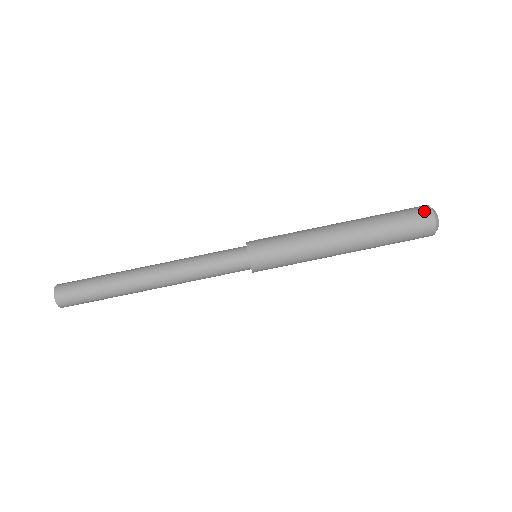
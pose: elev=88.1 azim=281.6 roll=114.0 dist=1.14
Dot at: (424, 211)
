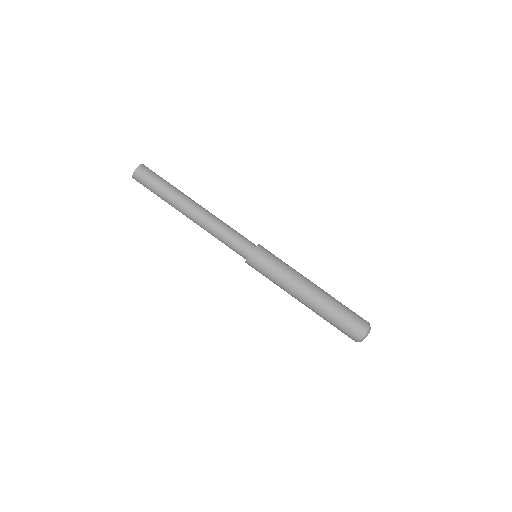
Dot at: (362, 329)
